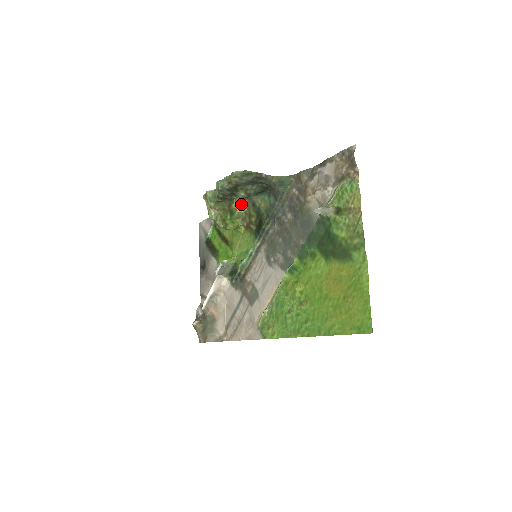
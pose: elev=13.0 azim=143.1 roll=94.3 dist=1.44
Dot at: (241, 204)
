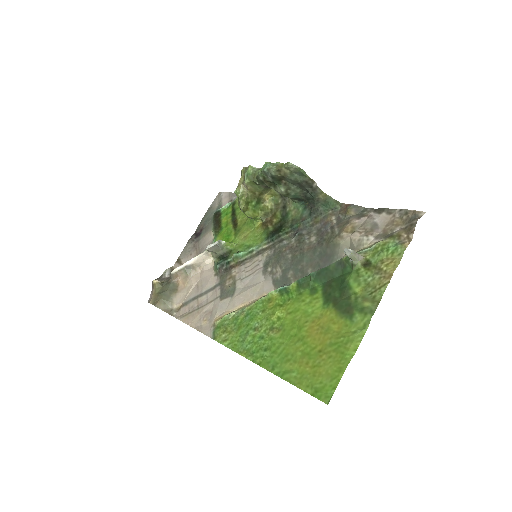
Dot at: (273, 199)
